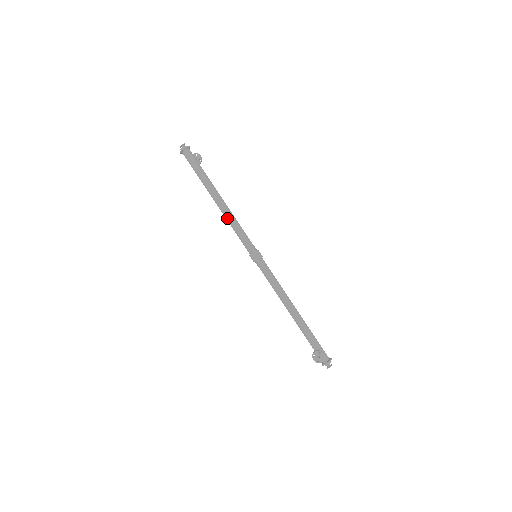
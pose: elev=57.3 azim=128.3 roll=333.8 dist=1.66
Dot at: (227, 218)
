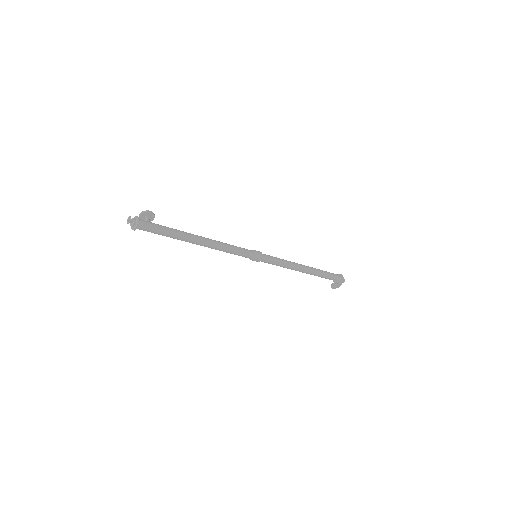
Dot at: occluded
